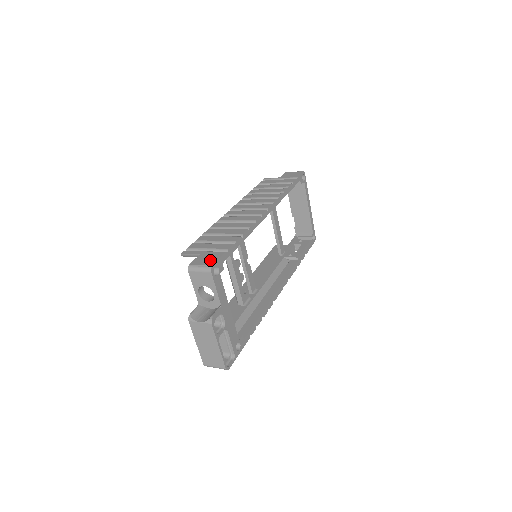
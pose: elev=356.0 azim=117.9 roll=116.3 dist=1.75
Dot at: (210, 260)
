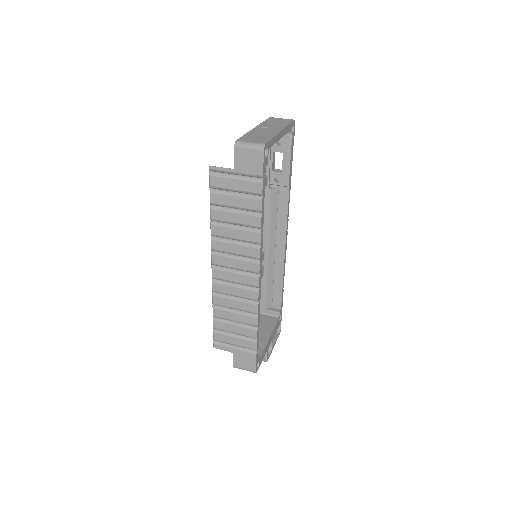
Dot at: (249, 365)
